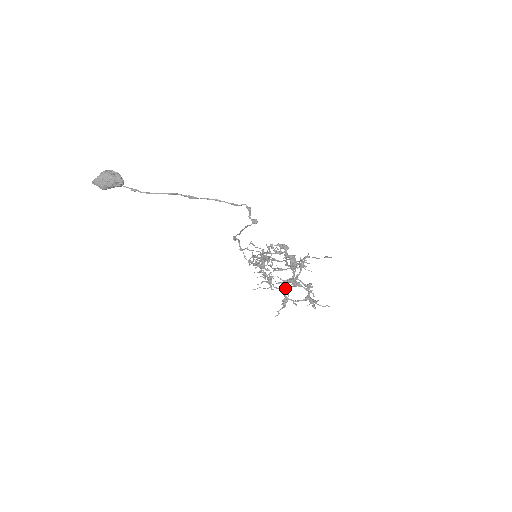
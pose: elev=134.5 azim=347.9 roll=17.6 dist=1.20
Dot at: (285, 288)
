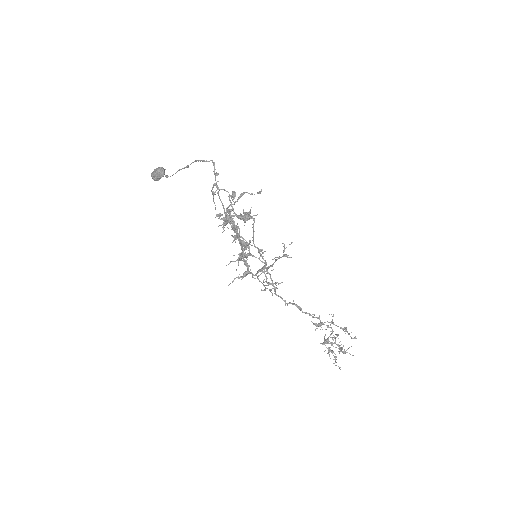
Dot at: occluded
